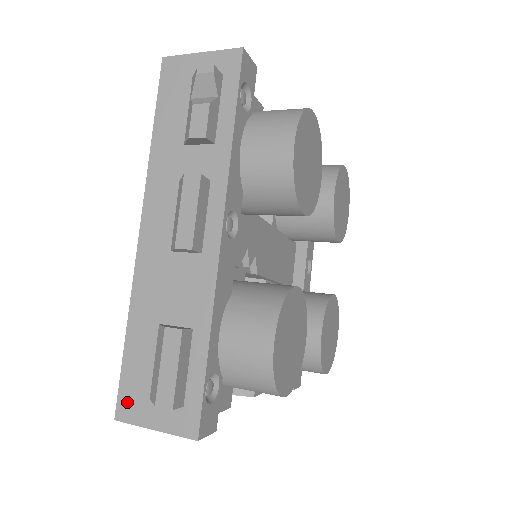
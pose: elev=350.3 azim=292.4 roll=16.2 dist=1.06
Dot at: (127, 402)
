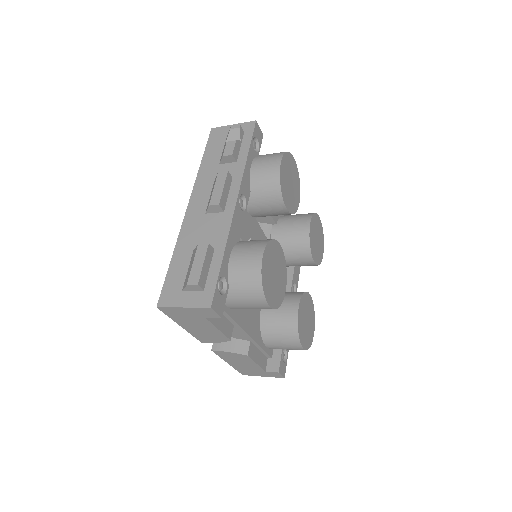
Dot at: (167, 295)
